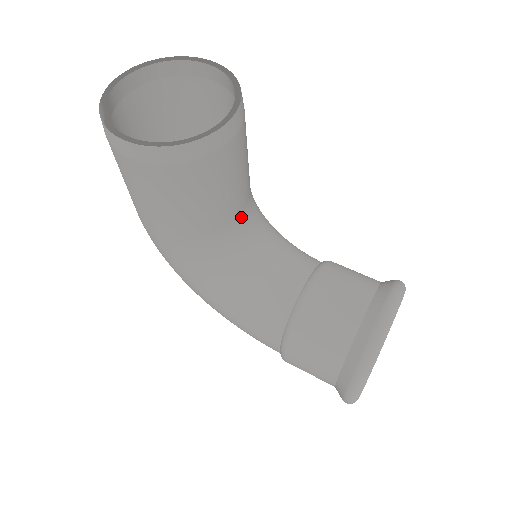
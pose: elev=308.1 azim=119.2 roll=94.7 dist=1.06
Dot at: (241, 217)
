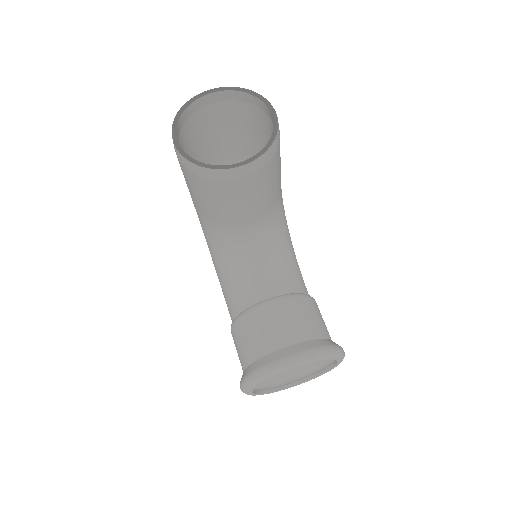
Dot at: (247, 226)
